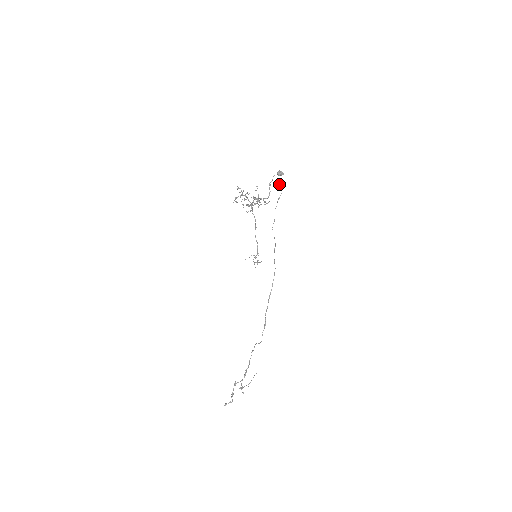
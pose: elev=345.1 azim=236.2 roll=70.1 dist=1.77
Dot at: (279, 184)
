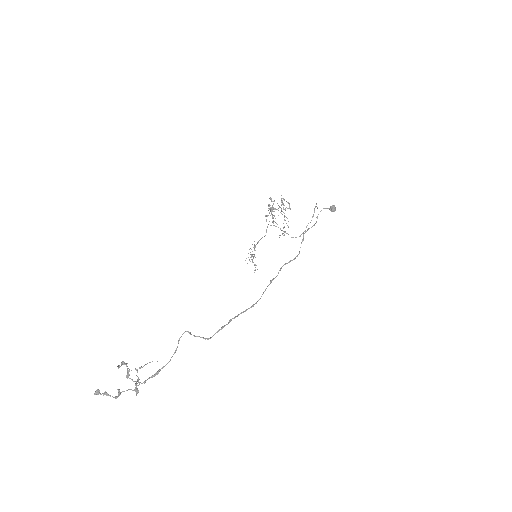
Dot at: (316, 203)
